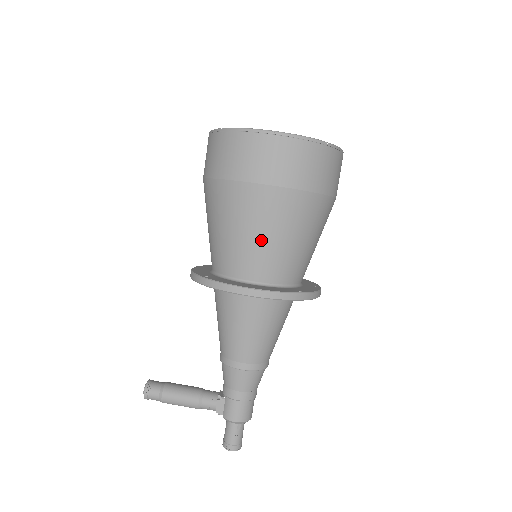
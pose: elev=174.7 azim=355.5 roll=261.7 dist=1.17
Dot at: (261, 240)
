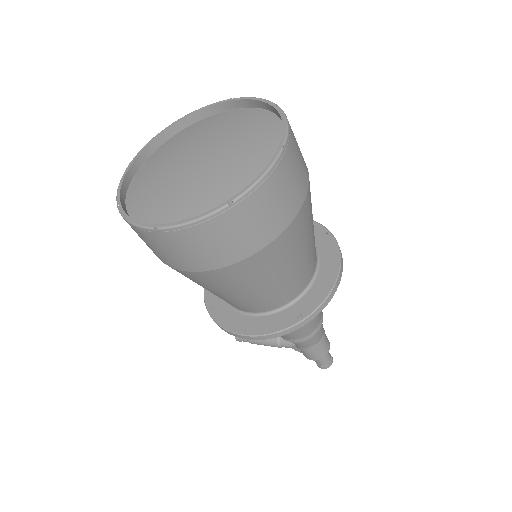
Dot at: (230, 296)
